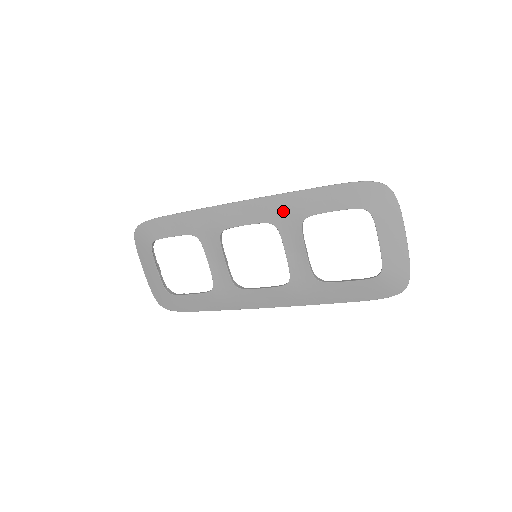
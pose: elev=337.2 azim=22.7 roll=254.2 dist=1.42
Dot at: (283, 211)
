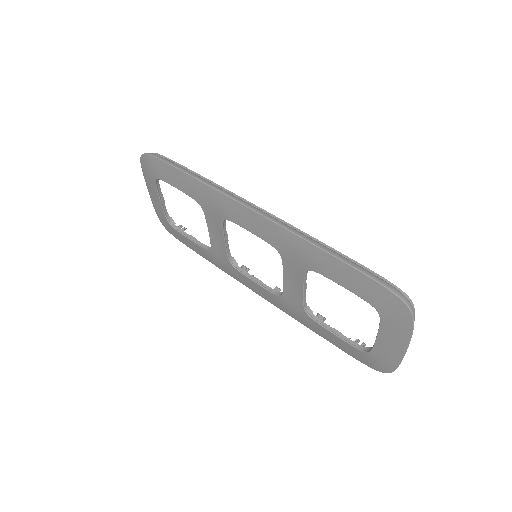
Dot at: (291, 249)
